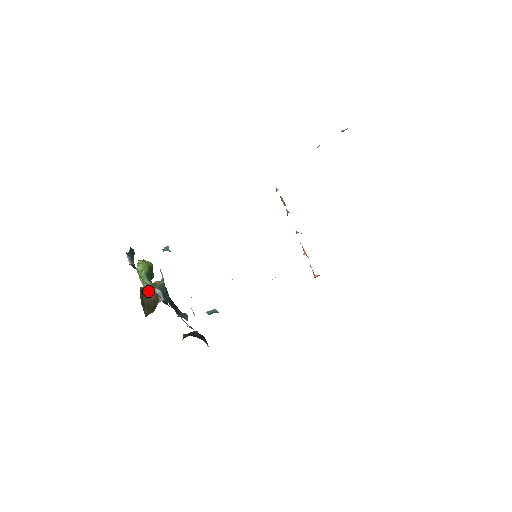
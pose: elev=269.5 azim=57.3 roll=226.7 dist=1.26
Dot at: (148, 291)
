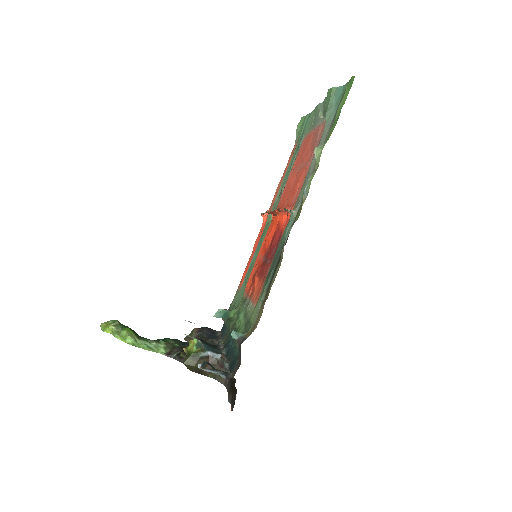
Dot at: (197, 361)
